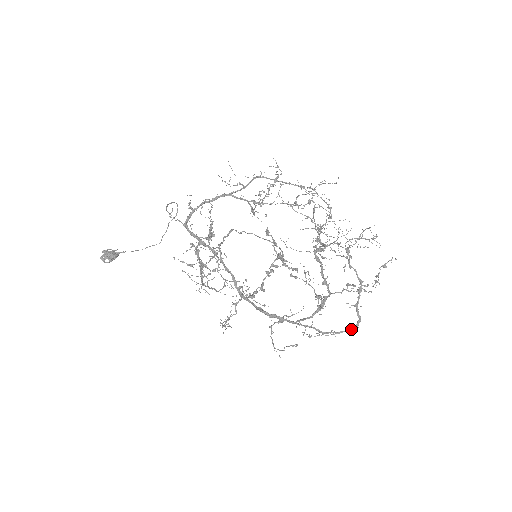
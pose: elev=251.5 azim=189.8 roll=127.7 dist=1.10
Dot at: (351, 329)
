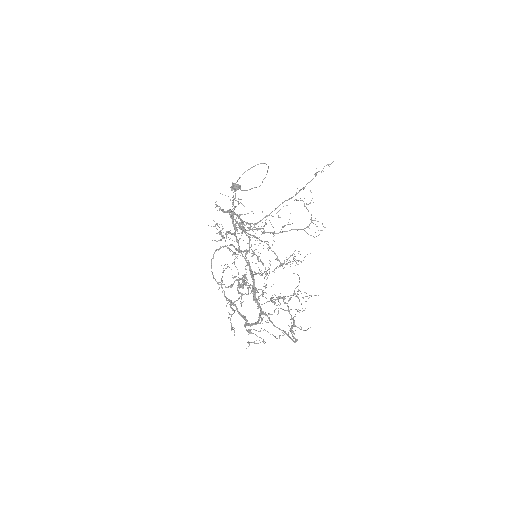
Dot at: (292, 340)
